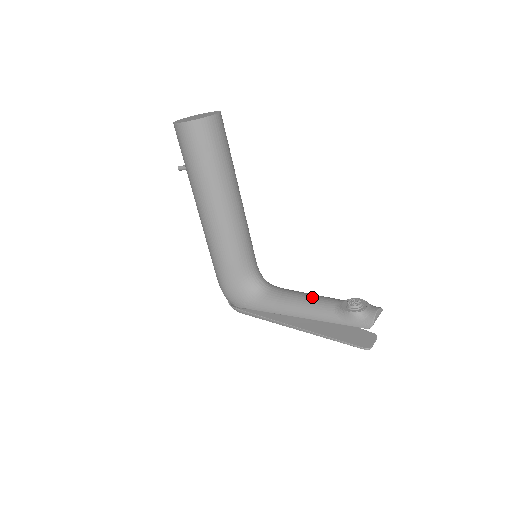
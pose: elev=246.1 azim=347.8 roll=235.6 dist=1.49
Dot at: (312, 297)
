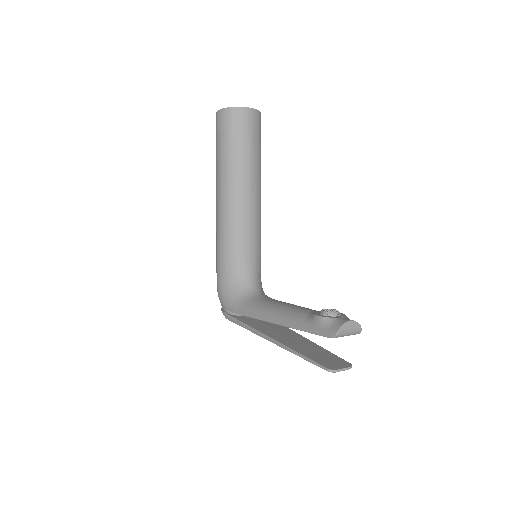
Dot at: (294, 305)
